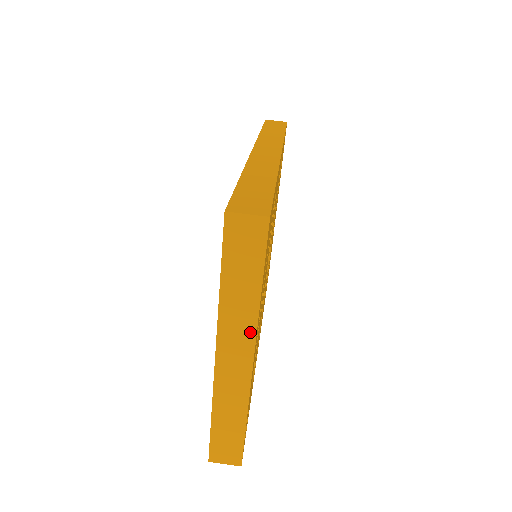
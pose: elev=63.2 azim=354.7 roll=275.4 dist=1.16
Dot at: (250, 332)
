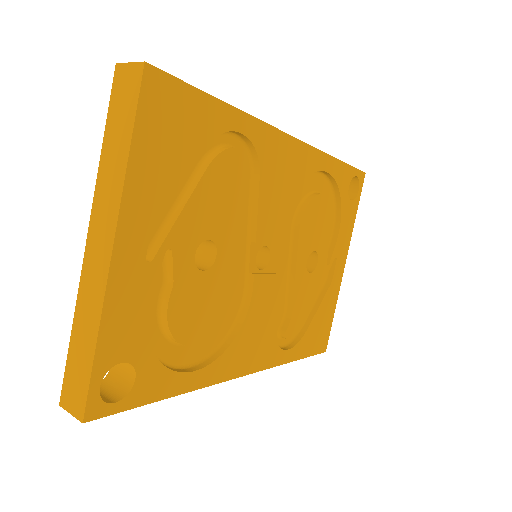
Dot at: (115, 207)
